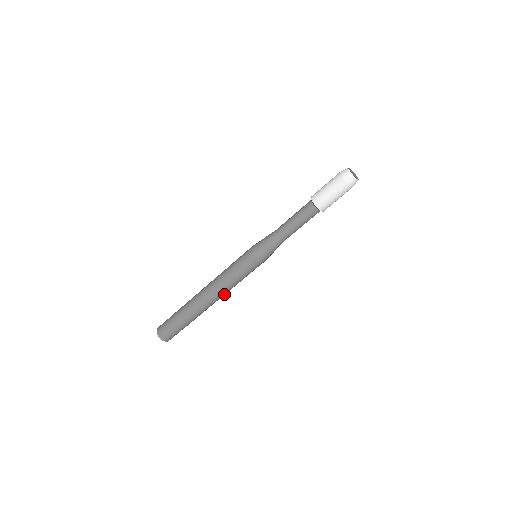
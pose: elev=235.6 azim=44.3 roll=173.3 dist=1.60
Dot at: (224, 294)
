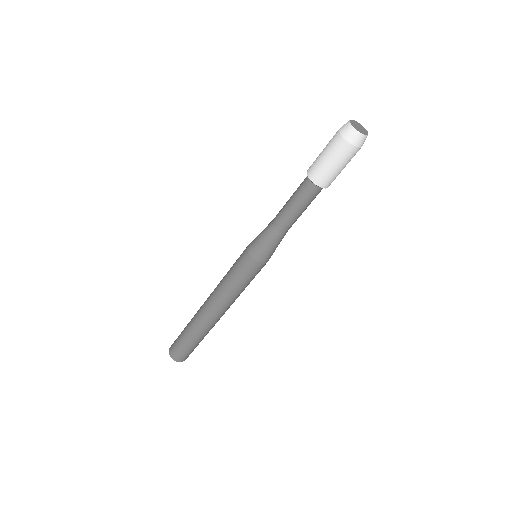
Dot at: (224, 305)
